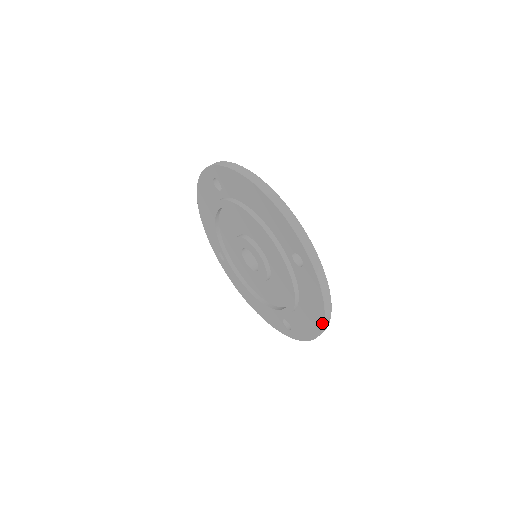
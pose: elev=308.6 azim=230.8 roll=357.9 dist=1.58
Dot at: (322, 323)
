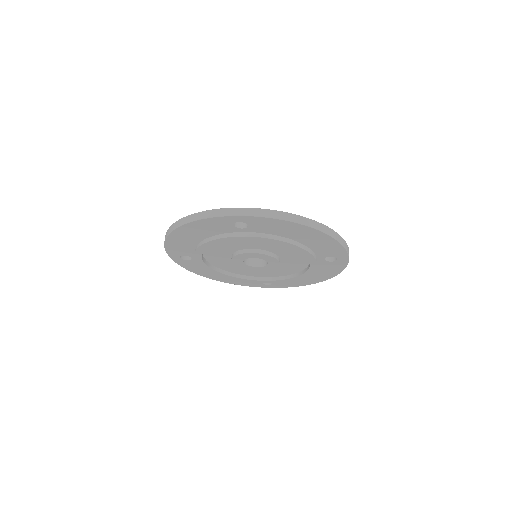
Dot at: (312, 229)
